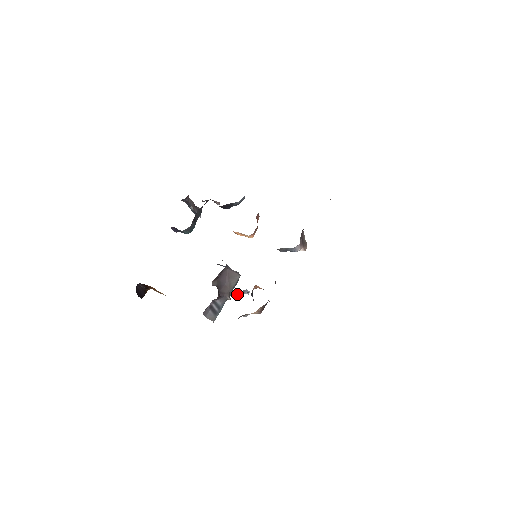
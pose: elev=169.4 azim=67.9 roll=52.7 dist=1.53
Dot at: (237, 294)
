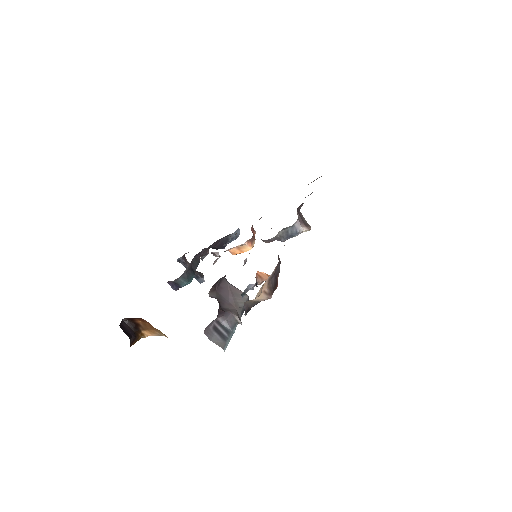
Dot at: (242, 298)
